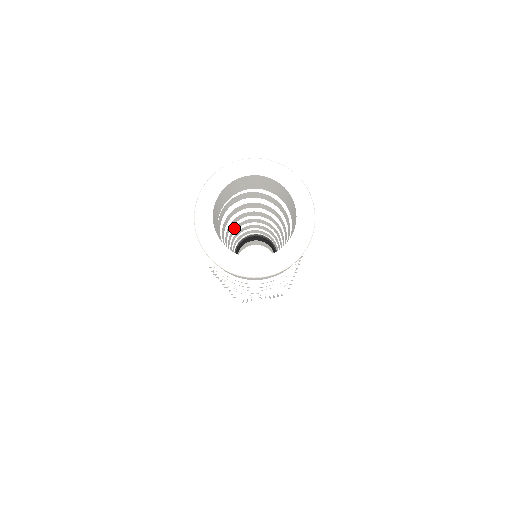
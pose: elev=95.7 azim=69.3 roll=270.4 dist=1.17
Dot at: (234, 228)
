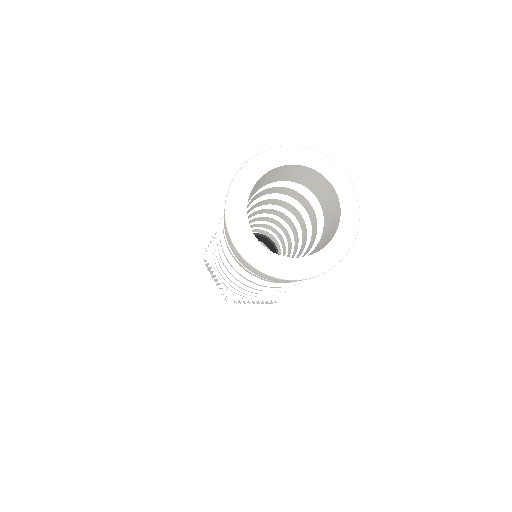
Dot at: occluded
